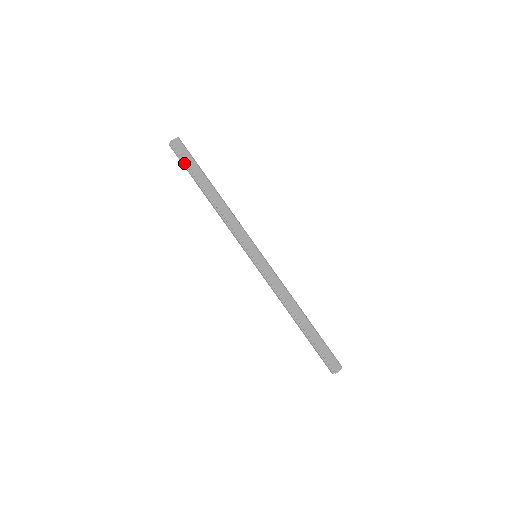
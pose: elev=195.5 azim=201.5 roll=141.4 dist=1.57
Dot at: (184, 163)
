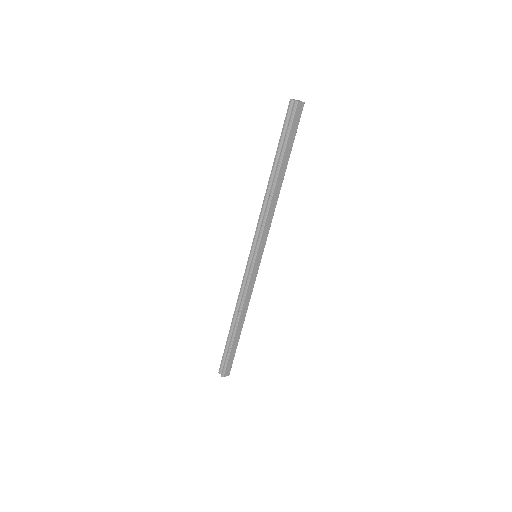
Dot at: (285, 130)
